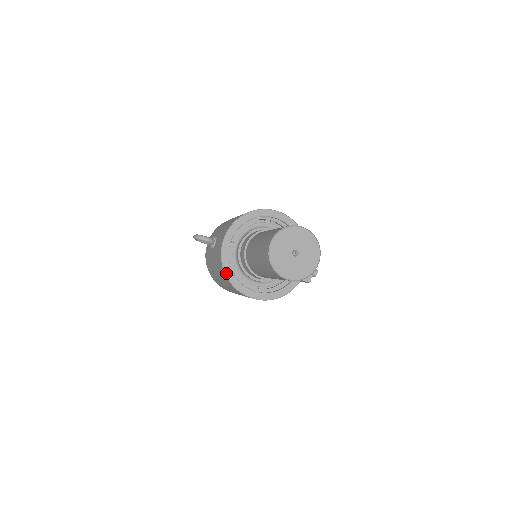
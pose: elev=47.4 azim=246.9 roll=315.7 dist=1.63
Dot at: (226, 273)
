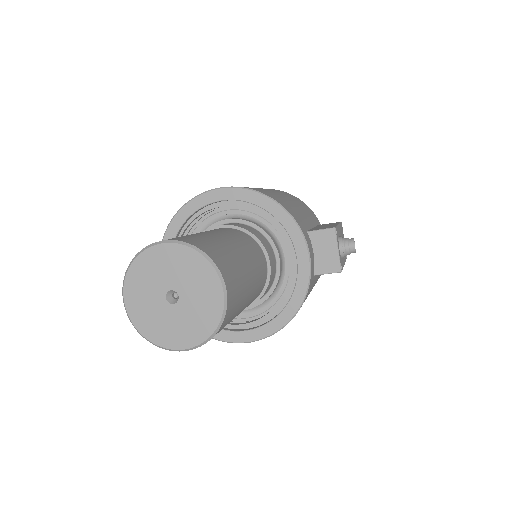
Dot at: occluded
